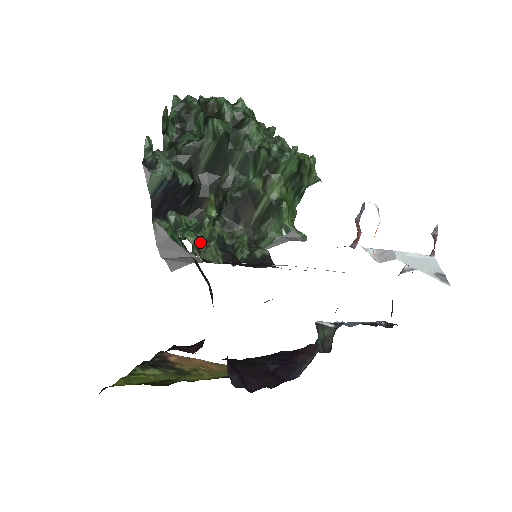
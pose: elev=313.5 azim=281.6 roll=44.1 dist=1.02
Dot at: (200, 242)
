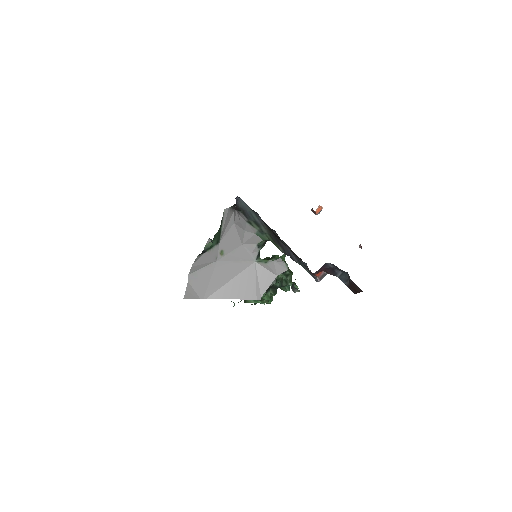
Dot at: occluded
